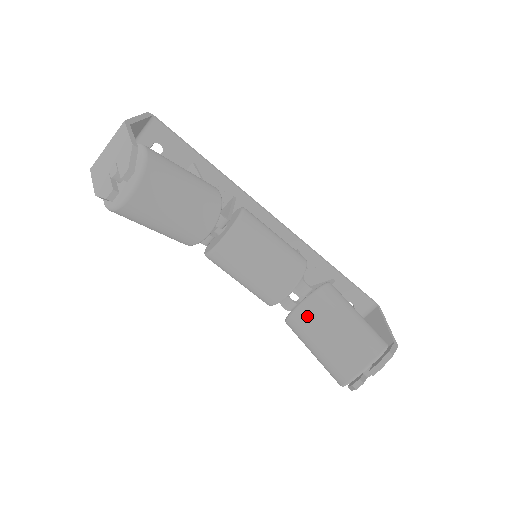
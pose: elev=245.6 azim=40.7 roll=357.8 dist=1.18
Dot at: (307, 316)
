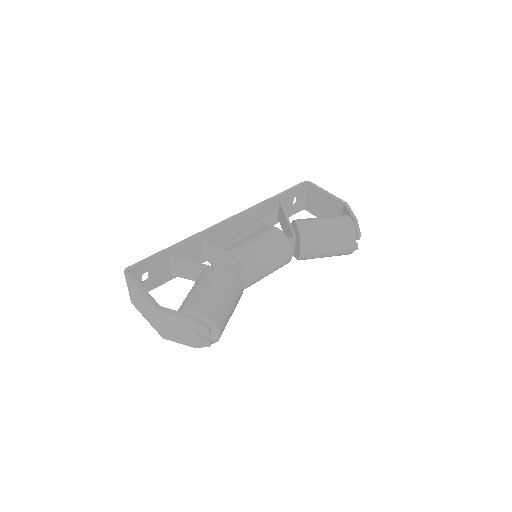
Dot at: (310, 252)
